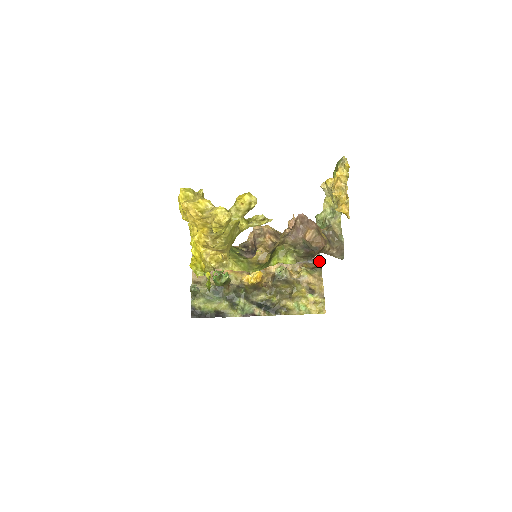
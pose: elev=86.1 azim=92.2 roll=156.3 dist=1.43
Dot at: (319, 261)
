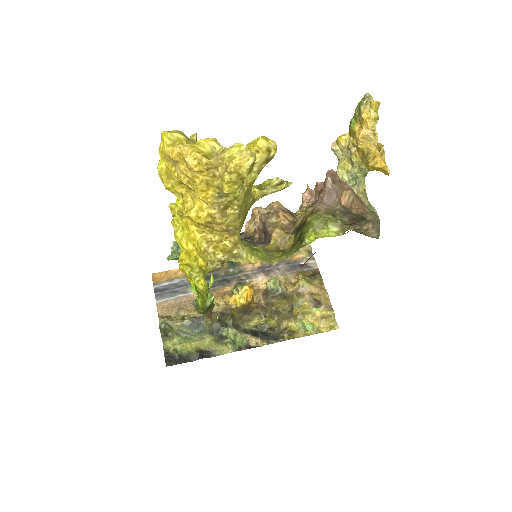
Dot at: (315, 267)
